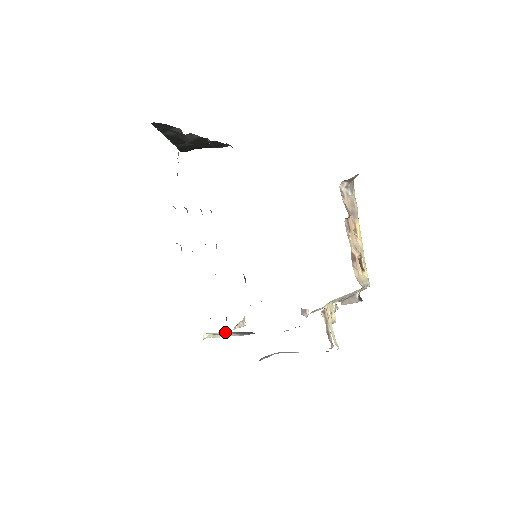
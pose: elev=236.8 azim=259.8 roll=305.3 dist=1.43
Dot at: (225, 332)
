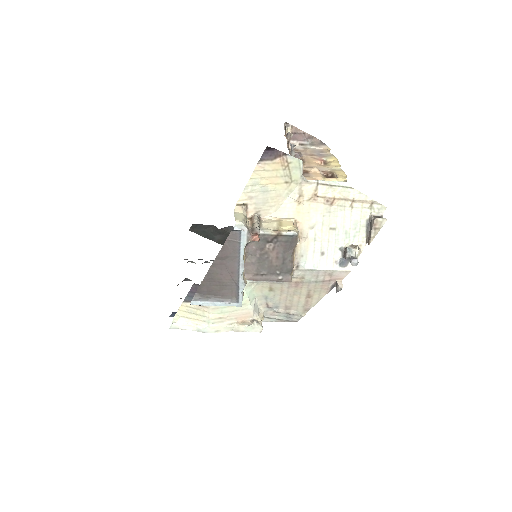
Dot at: (183, 302)
